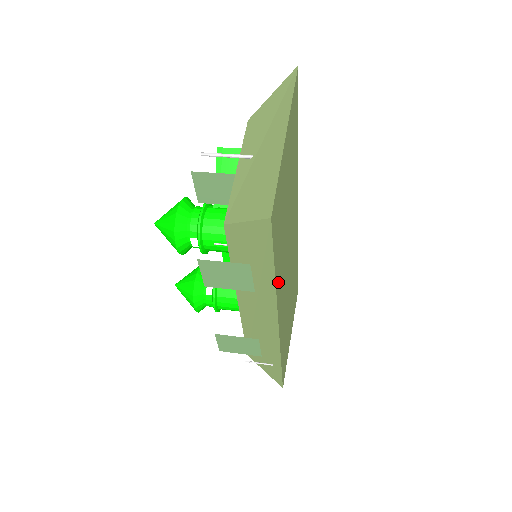
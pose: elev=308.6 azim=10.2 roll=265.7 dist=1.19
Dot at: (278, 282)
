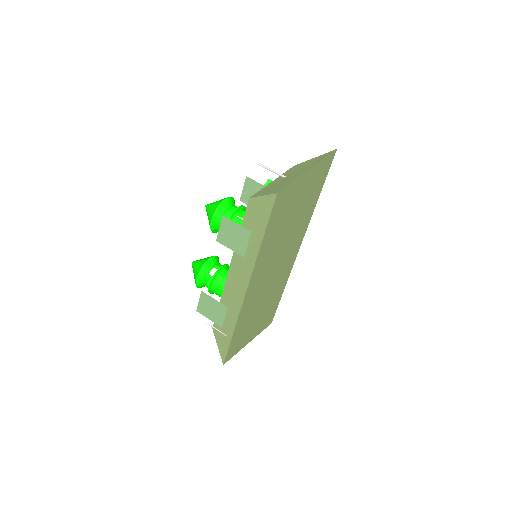
Dot at: (262, 254)
